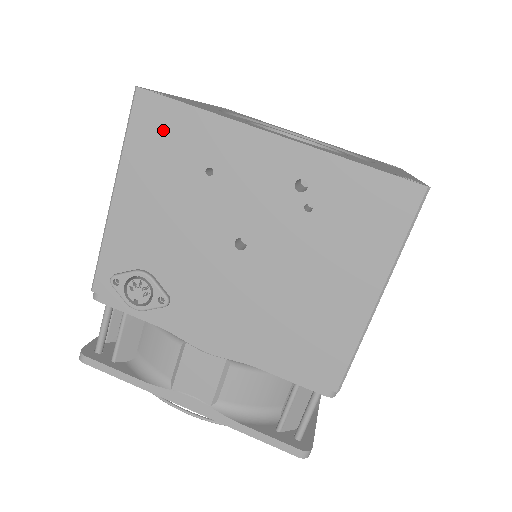
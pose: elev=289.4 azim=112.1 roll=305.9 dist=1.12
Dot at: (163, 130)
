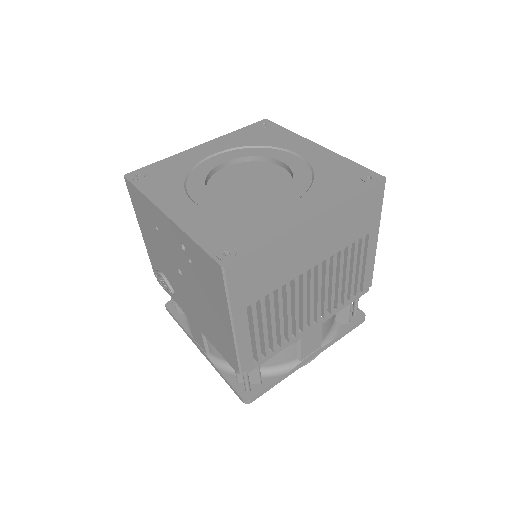
Dot at: (138, 201)
